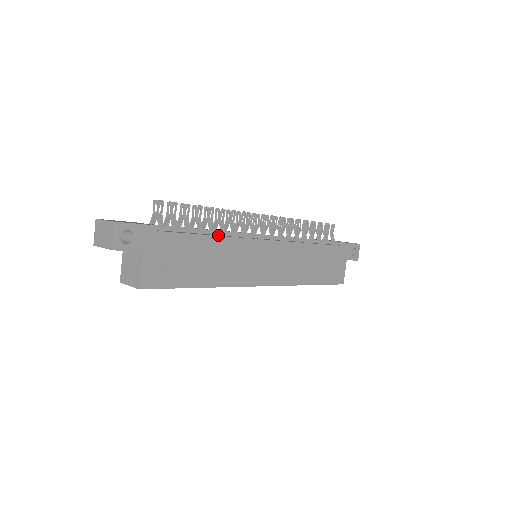
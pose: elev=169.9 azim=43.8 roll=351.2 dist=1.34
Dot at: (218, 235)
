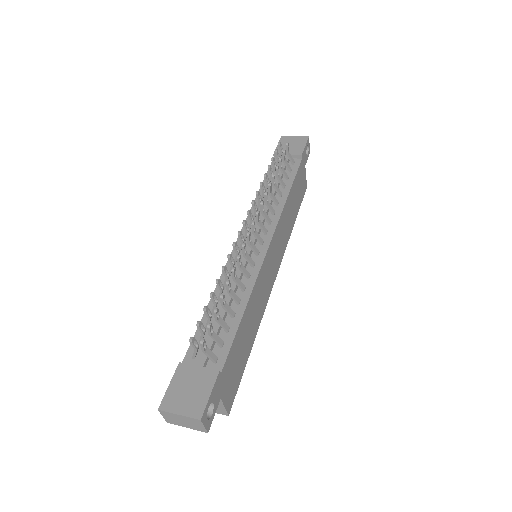
Dot at: (241, 295)
